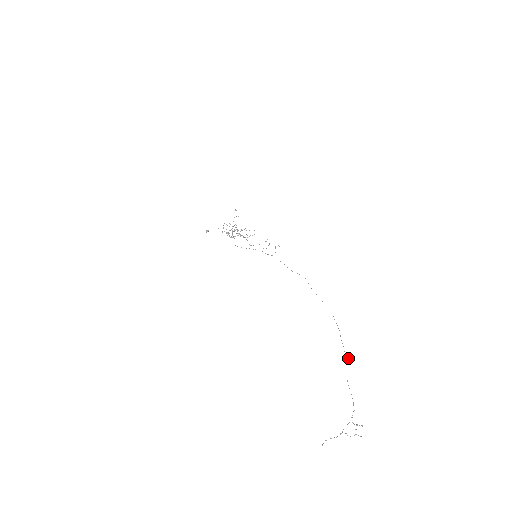
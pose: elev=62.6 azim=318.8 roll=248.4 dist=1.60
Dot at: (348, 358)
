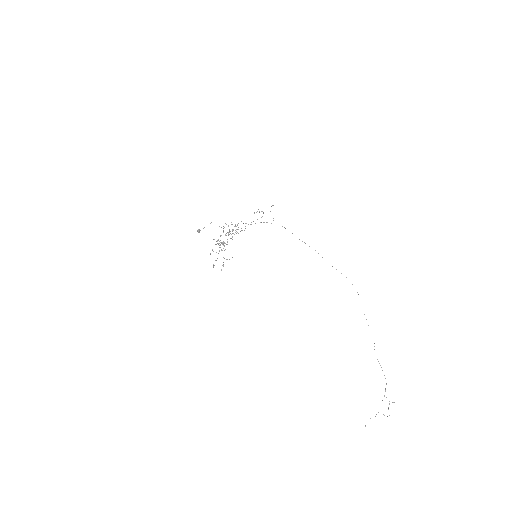
Dot at: occluded
